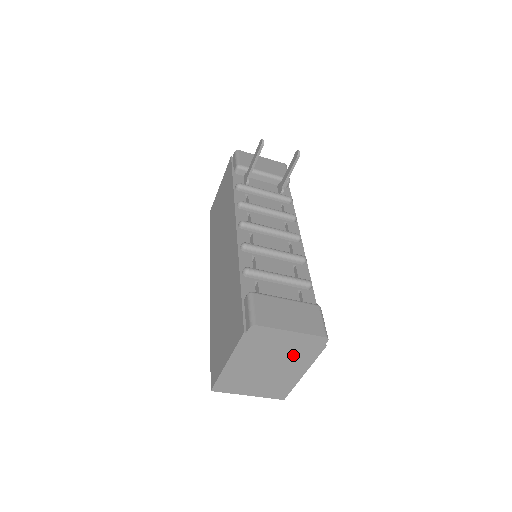
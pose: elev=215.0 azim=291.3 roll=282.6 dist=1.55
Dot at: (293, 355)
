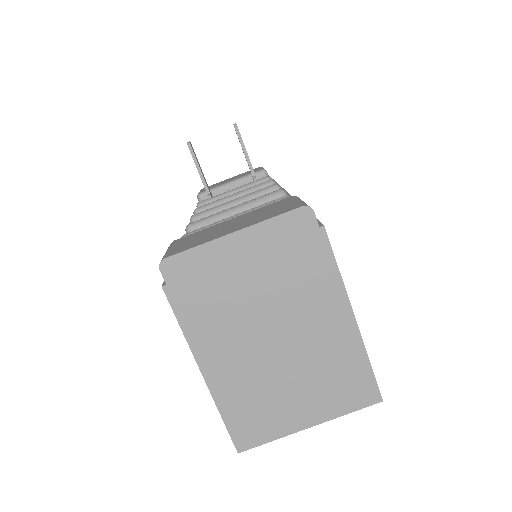
Dot at: (289, 284)
